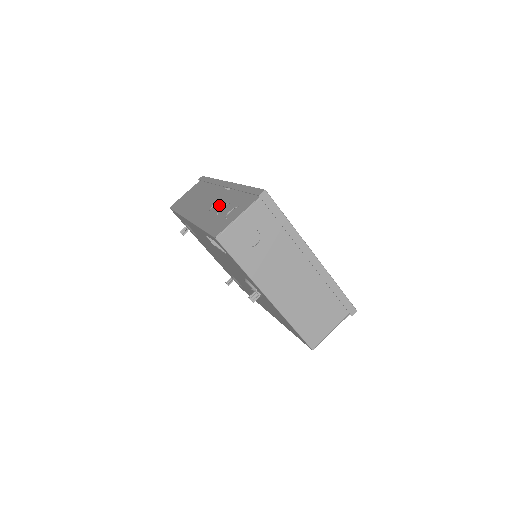
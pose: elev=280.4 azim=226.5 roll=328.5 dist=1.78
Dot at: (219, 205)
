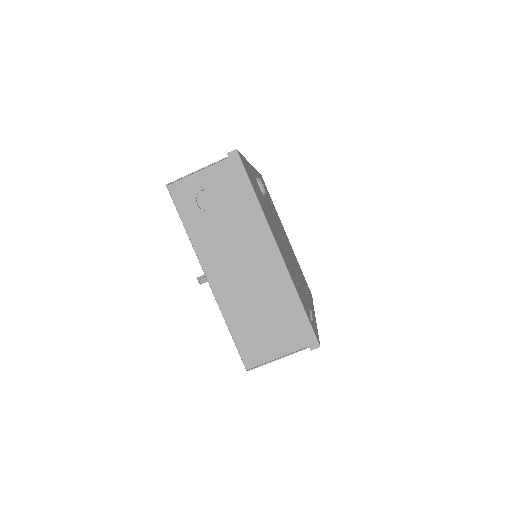
Dot at: occluded
